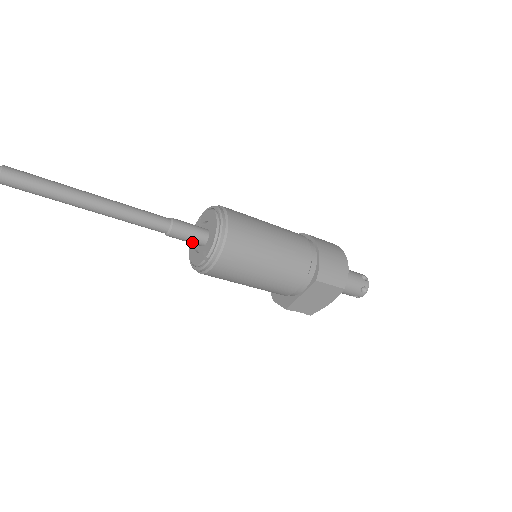
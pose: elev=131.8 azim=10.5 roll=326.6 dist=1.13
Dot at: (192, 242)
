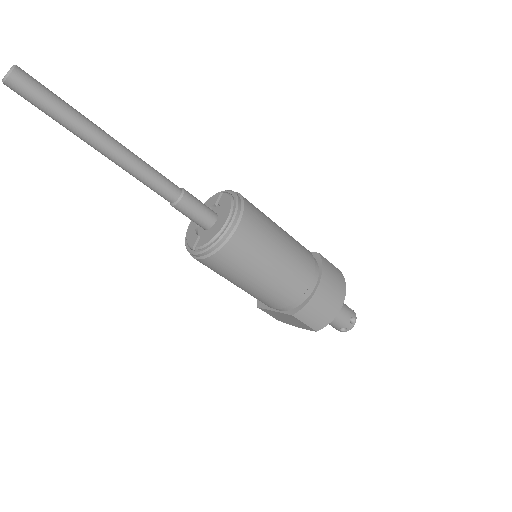
Dot at: (194, 221)
